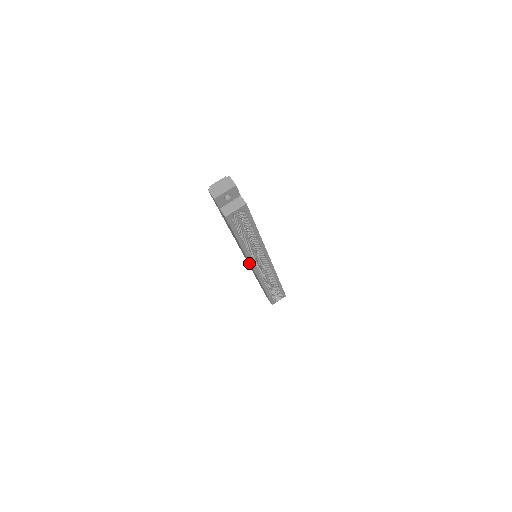
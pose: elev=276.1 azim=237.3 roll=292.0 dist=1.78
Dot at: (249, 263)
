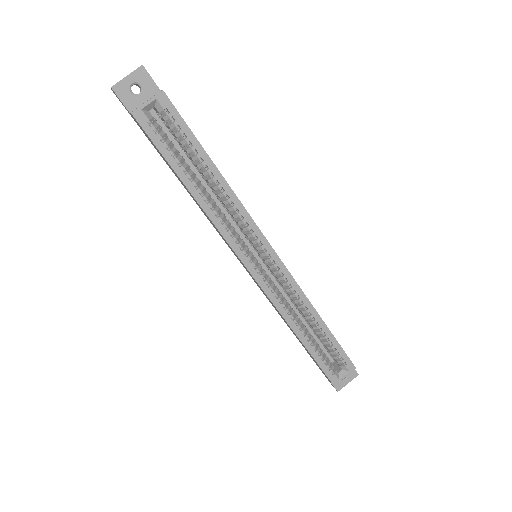
Dot at: occluded
